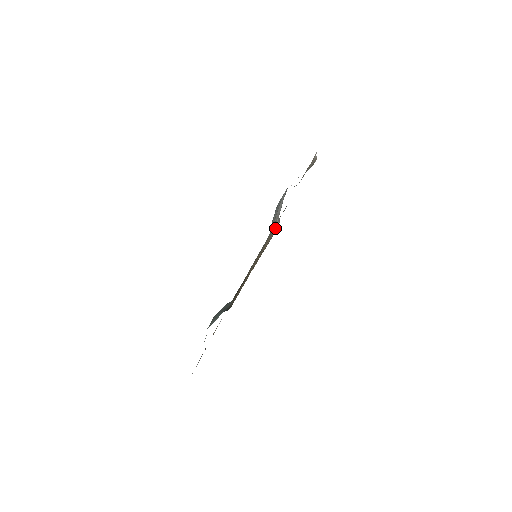
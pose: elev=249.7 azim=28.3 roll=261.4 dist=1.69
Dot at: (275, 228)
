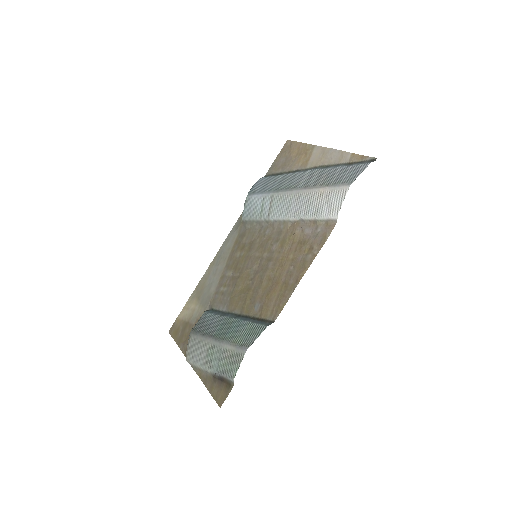
Dot at: (310, 227)
